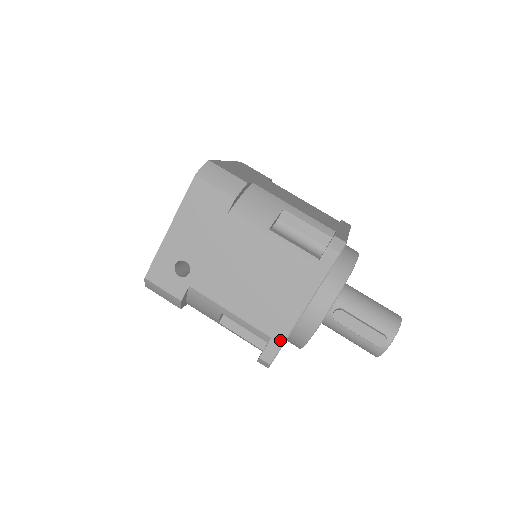
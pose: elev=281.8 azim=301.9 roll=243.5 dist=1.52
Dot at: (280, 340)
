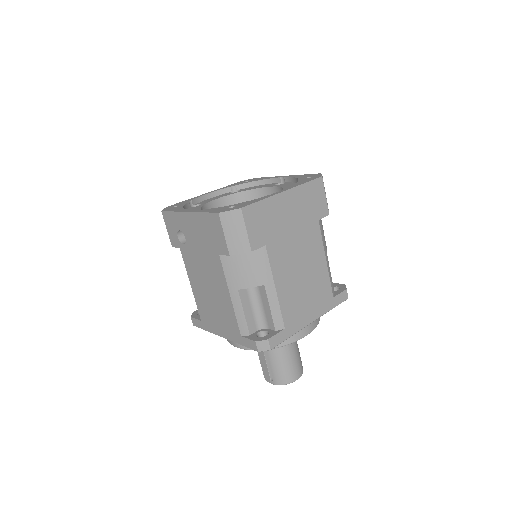
Dot at: (204, 327)
